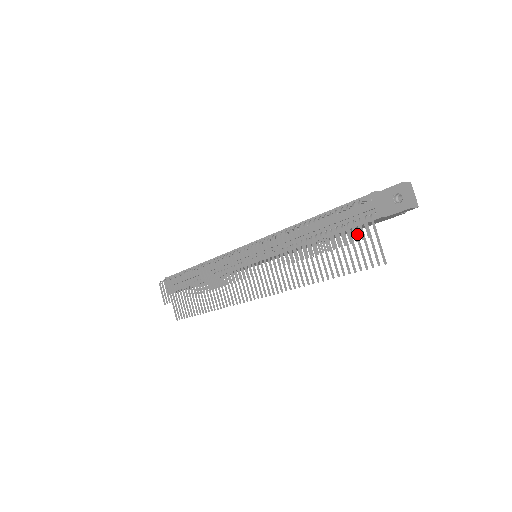
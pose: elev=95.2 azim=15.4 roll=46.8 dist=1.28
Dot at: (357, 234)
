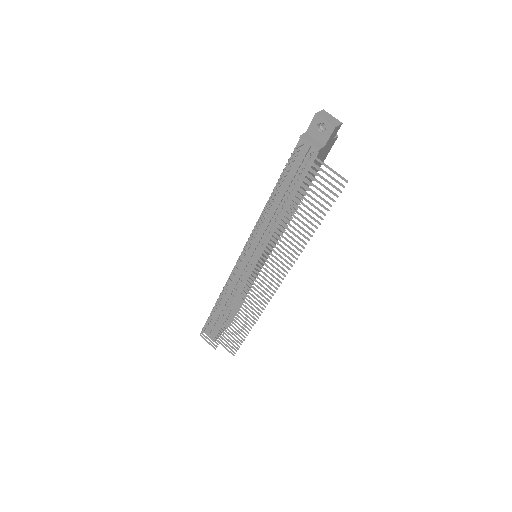
Dot at: (312, 176)
